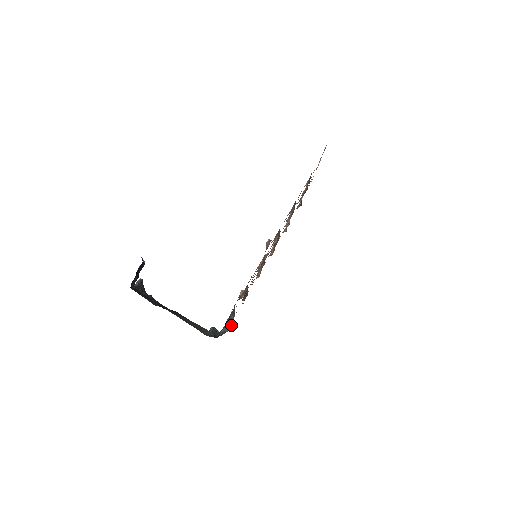
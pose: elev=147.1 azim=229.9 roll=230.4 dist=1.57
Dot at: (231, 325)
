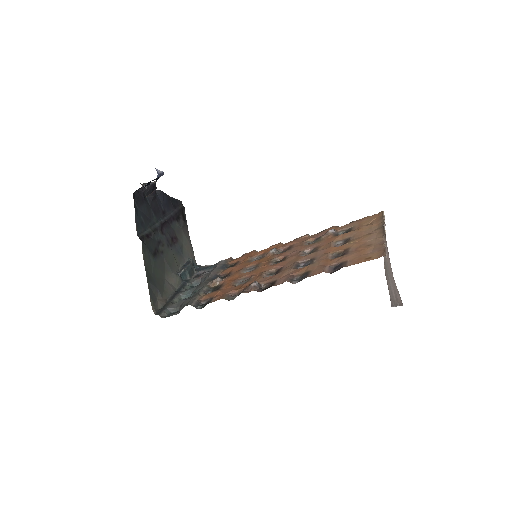
Dot at: (198, 283)
